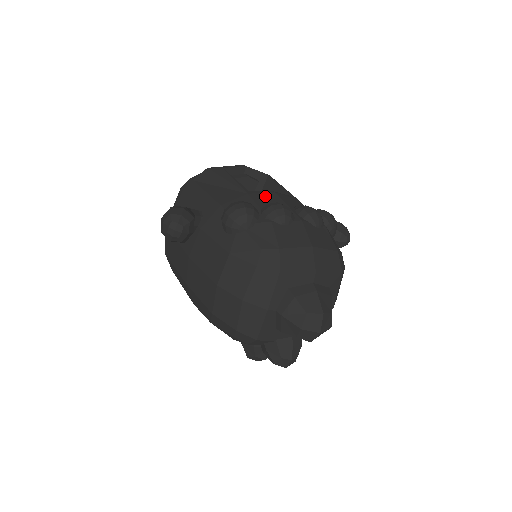
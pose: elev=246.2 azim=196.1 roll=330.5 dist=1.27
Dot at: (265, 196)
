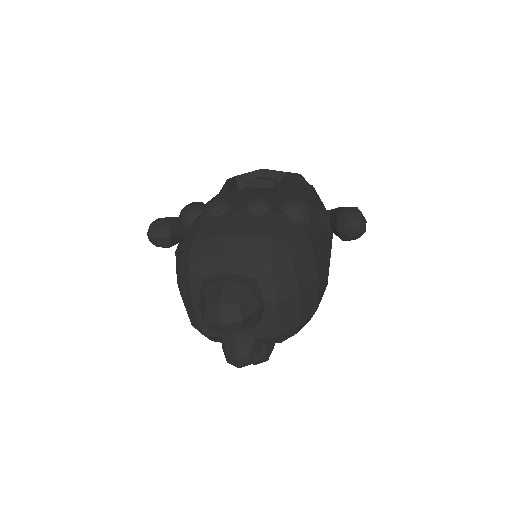
Dot at: (232, 193)
